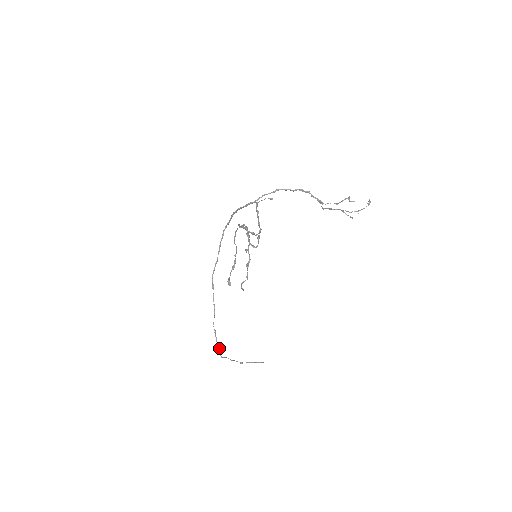
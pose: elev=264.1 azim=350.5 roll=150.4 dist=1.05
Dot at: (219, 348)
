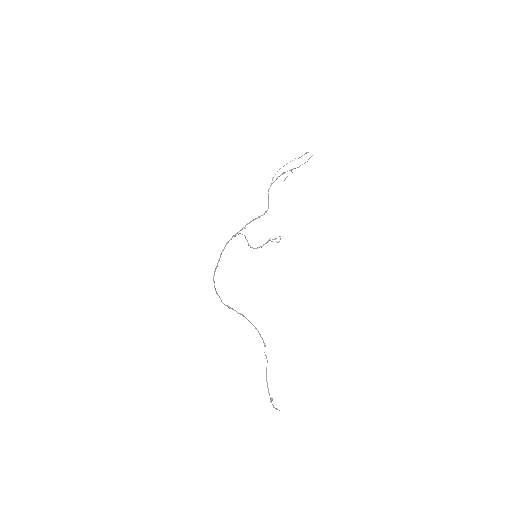
Dot at: occluded
